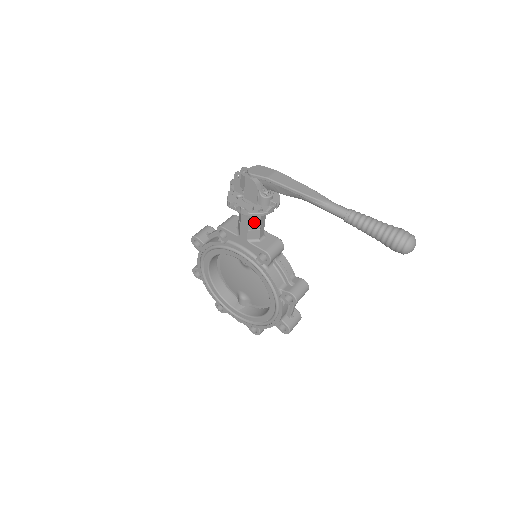
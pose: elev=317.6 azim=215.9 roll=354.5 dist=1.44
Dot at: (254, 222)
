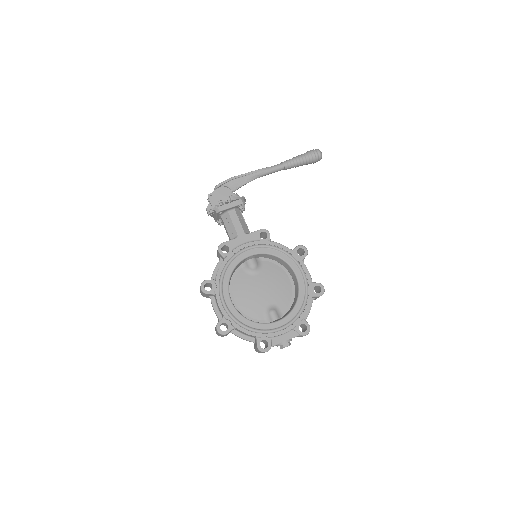
Dot at: (242, 207)
